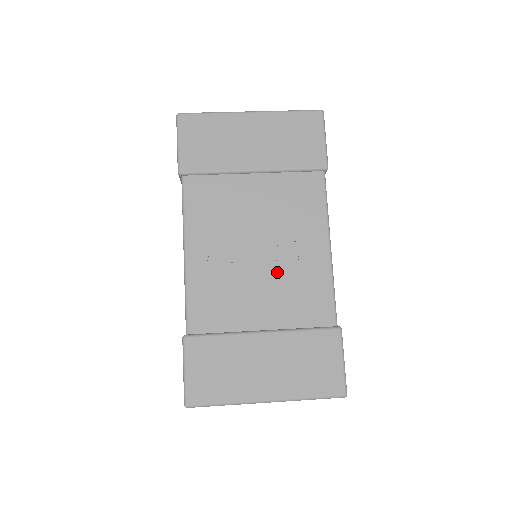
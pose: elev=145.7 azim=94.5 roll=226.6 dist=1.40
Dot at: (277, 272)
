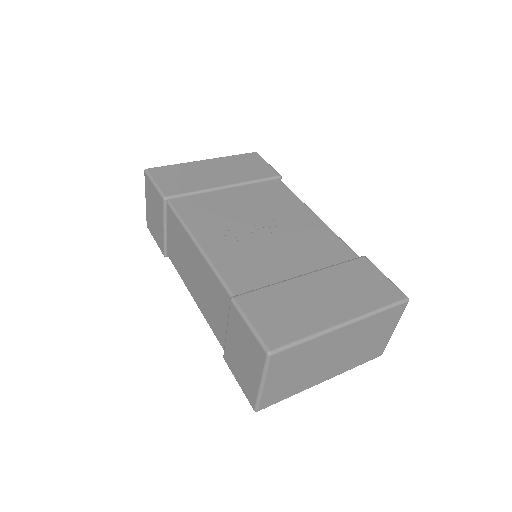
Dot at: (286, 237)
